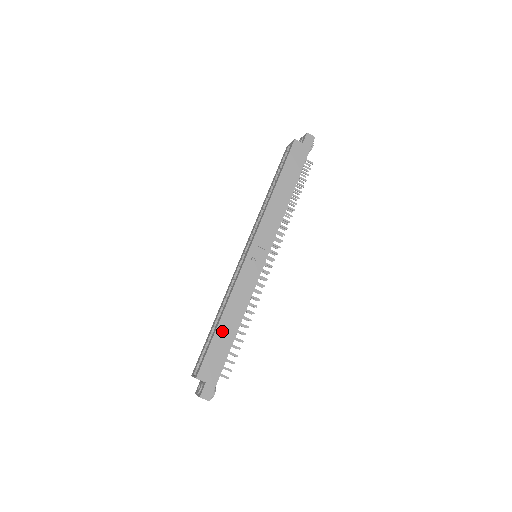
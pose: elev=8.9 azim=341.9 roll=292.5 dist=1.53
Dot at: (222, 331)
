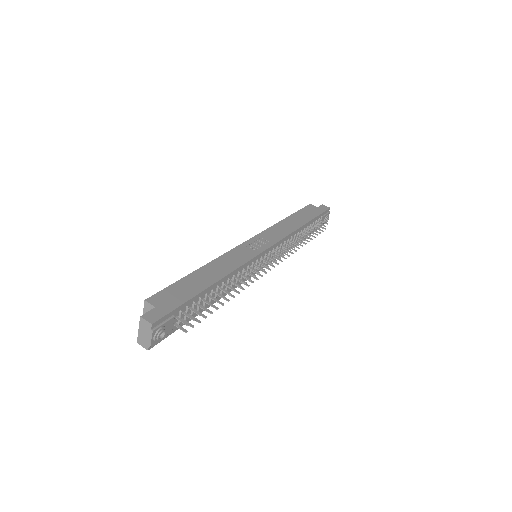
Dot at: (196, 277)
